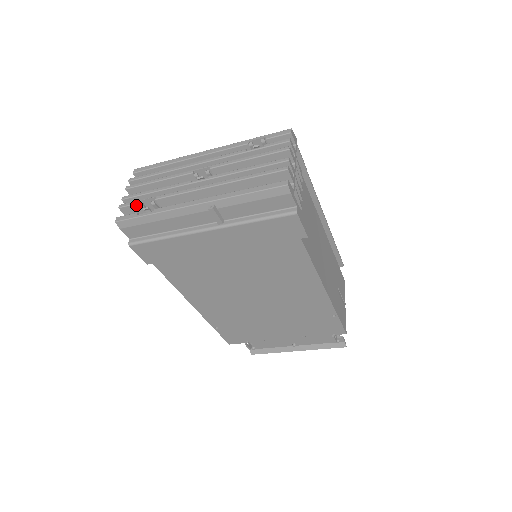
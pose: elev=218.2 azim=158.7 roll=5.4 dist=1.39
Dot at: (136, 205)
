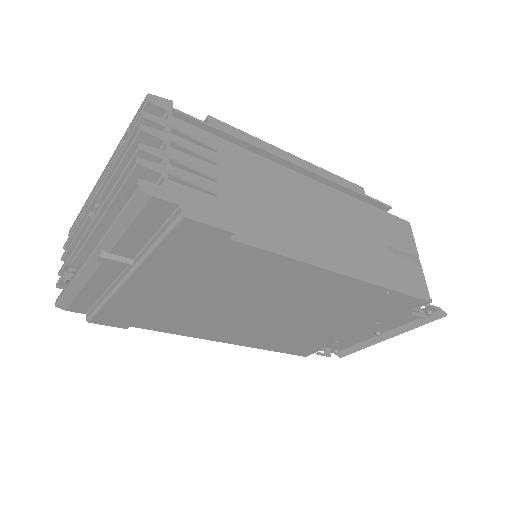
Dot at: (64, 278)
